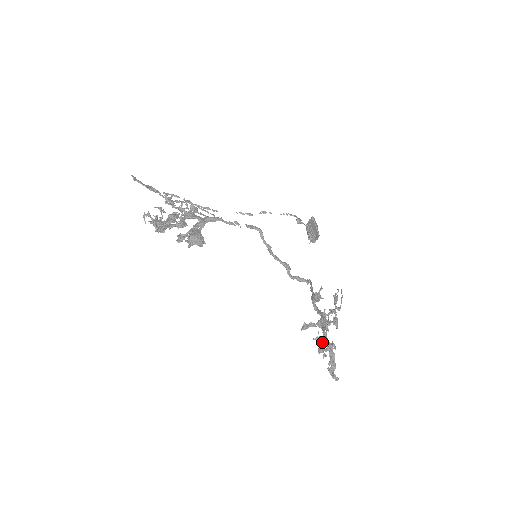
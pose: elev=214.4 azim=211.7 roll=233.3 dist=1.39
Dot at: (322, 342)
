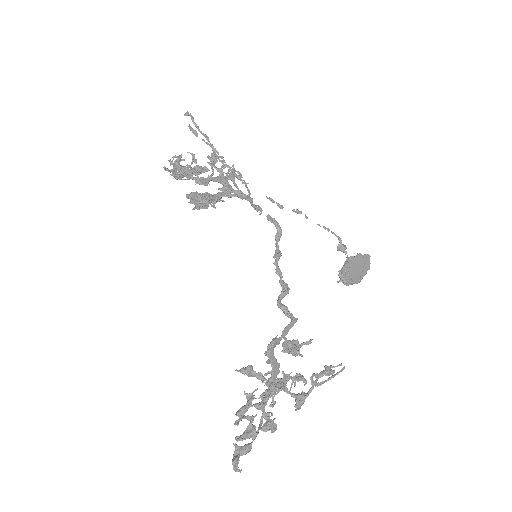
Dot at: (251, 404)
